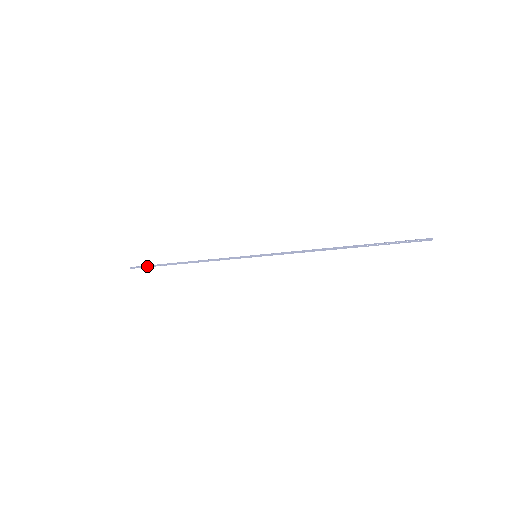
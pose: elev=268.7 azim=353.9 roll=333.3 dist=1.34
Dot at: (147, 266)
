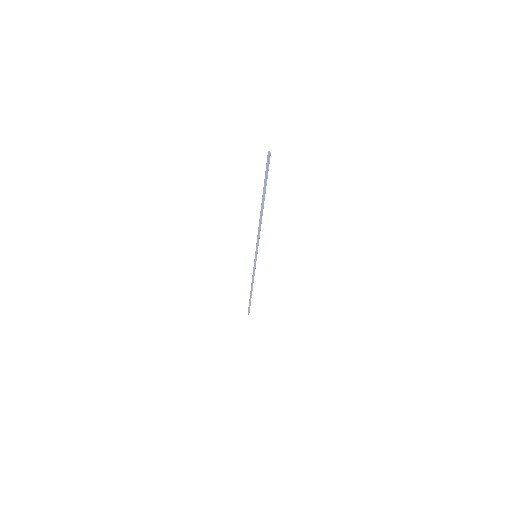
Dot at: (249, 307)
